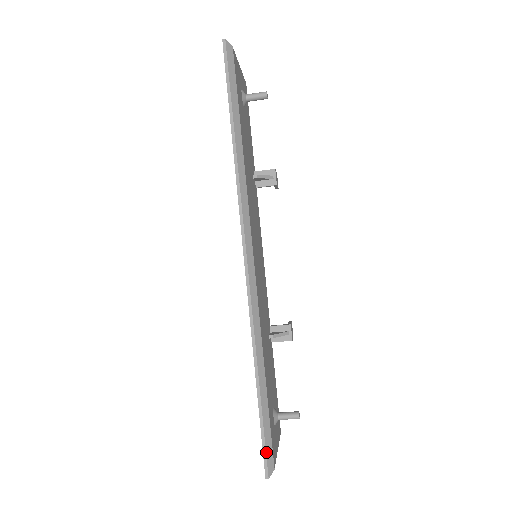
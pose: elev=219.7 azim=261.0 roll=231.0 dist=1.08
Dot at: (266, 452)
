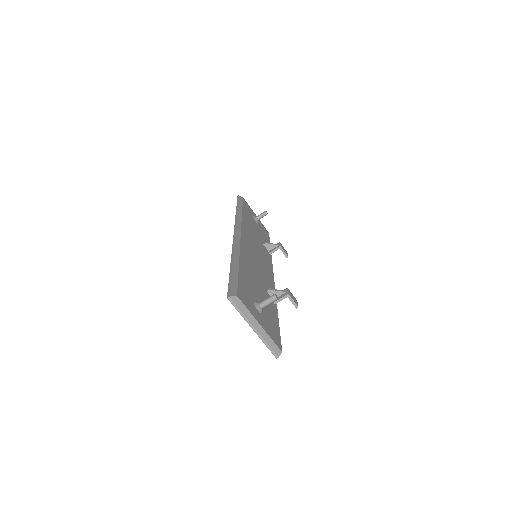
Dot at: (230, 286)
